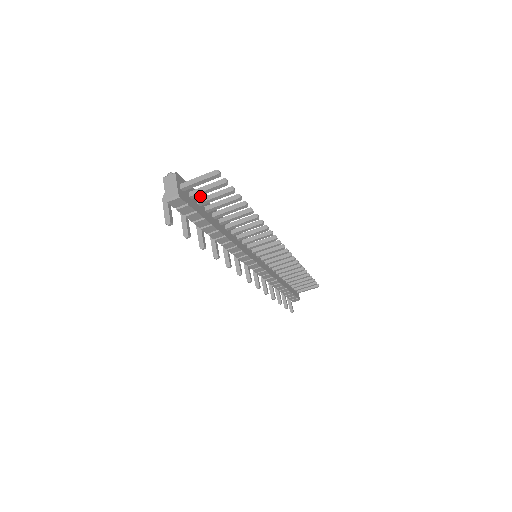
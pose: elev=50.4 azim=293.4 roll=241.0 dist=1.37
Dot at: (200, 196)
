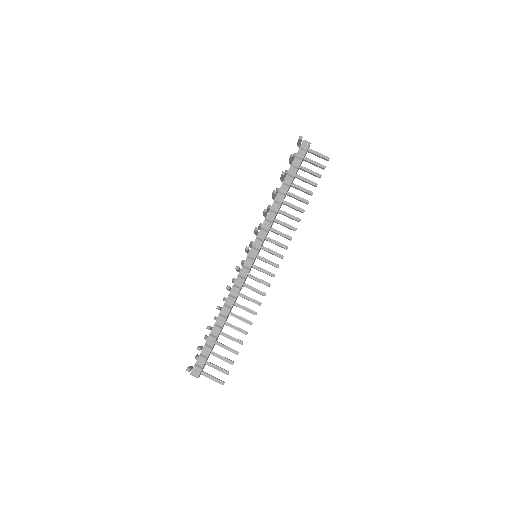
Dot at: occluded
